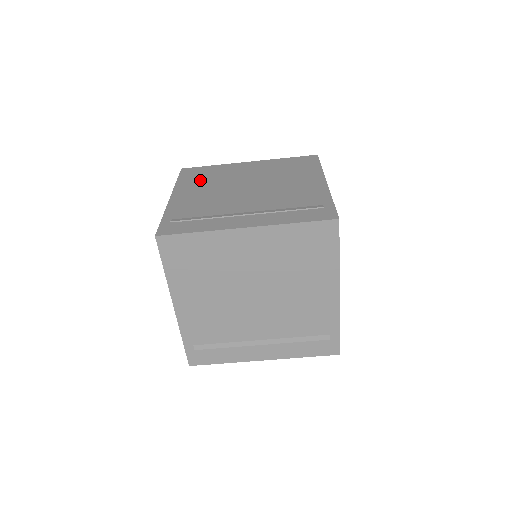
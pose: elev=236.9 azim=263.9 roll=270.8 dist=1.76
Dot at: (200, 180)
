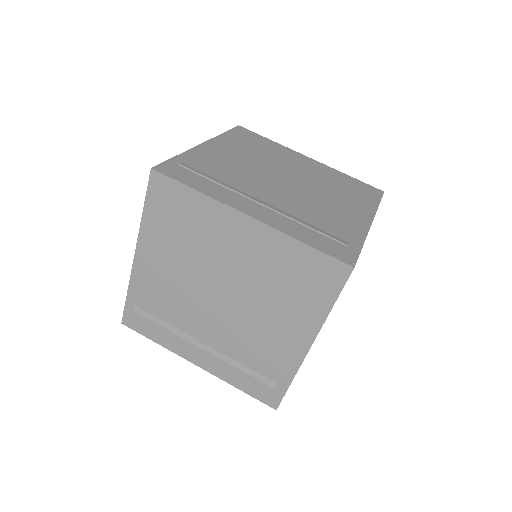
Dot at: occluded
